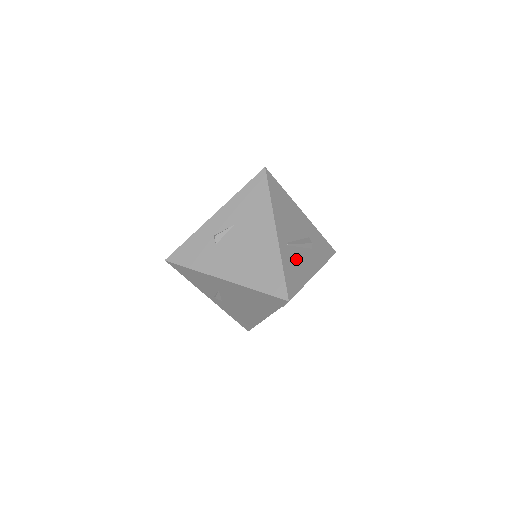
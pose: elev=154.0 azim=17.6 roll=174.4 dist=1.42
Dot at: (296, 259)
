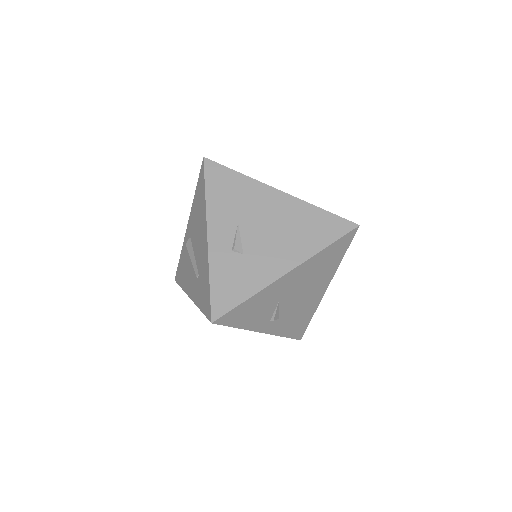
Dot at: occluded
